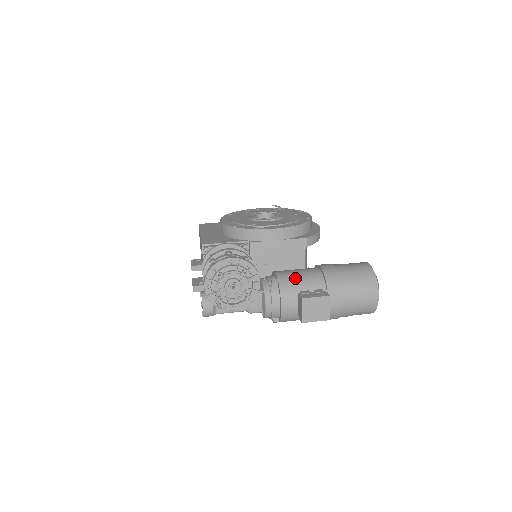
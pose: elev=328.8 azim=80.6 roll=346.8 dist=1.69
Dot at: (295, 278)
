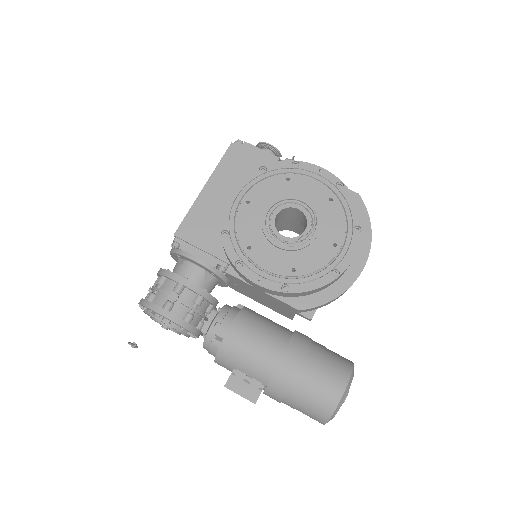
Dot at: (240, 355)
